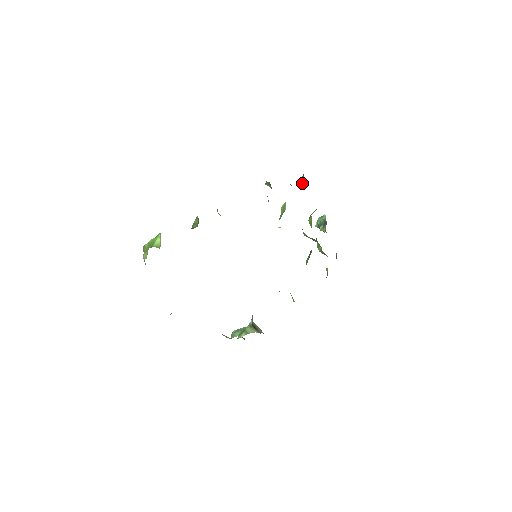
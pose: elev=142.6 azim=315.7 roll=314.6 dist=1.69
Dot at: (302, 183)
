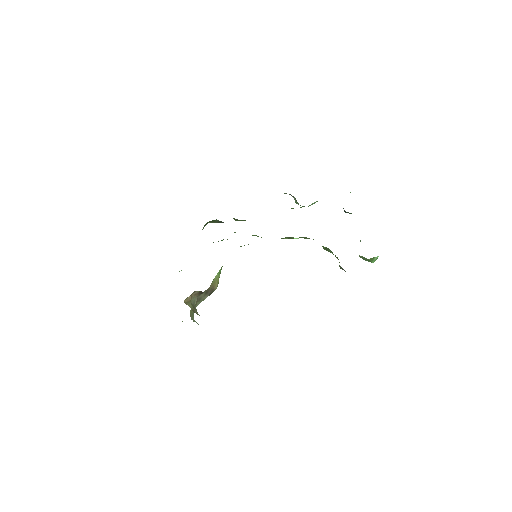
Dot at: occluded
